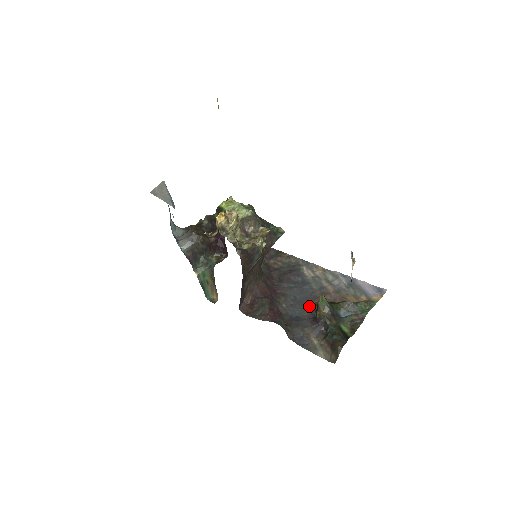
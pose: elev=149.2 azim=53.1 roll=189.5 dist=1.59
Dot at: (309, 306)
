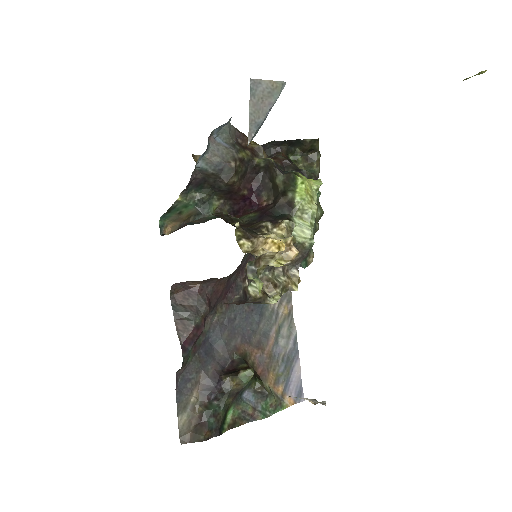
Dot at: (234, 347)
